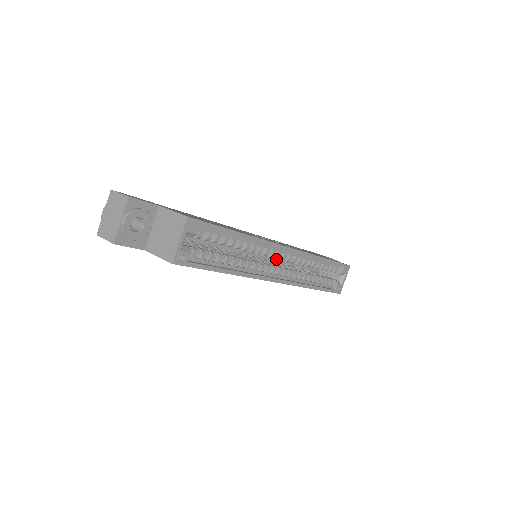
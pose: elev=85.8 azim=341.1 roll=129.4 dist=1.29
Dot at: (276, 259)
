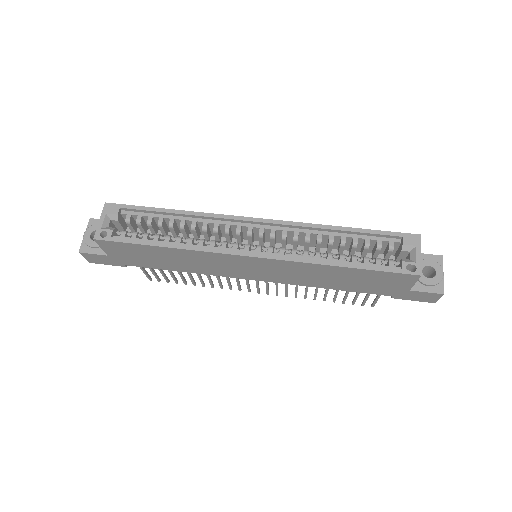
Dot at: occluded
